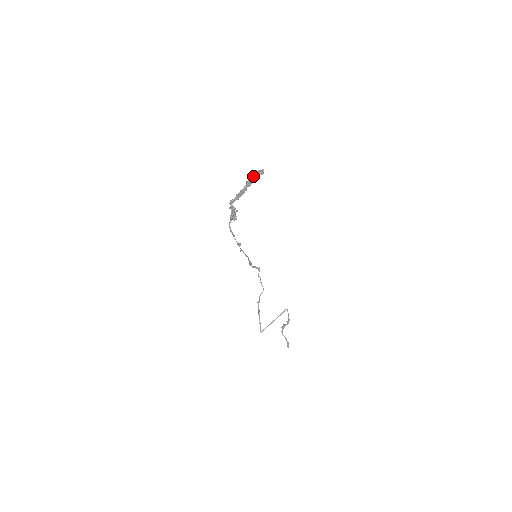
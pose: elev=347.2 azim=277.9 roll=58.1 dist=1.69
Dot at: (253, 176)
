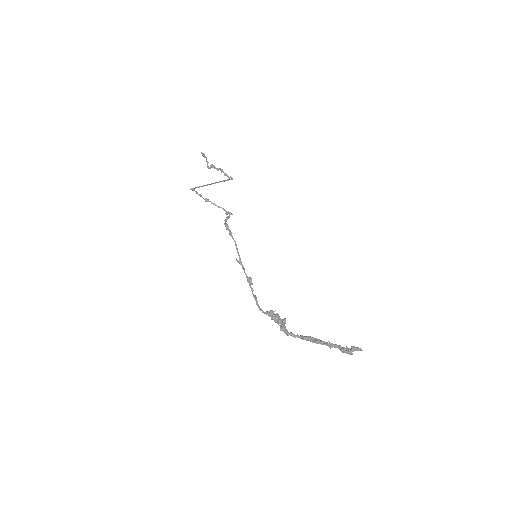
Dot at: occluded
